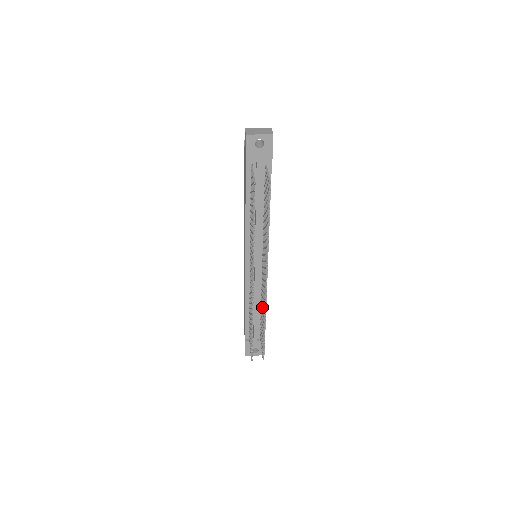
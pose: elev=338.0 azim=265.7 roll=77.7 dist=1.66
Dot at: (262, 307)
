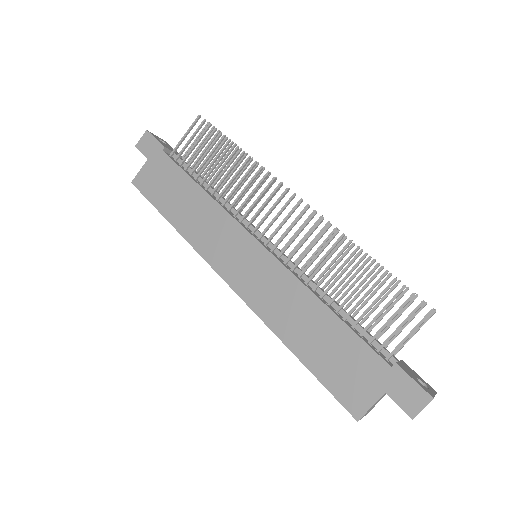
Dot at: occluded
